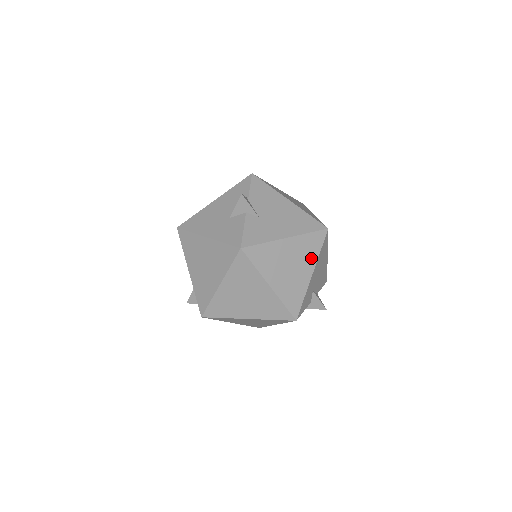
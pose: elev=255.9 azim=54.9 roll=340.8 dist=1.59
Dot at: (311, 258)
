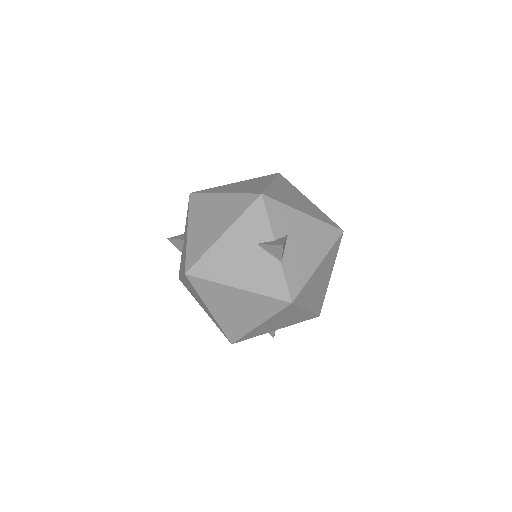
Dot at: (314, 215)
